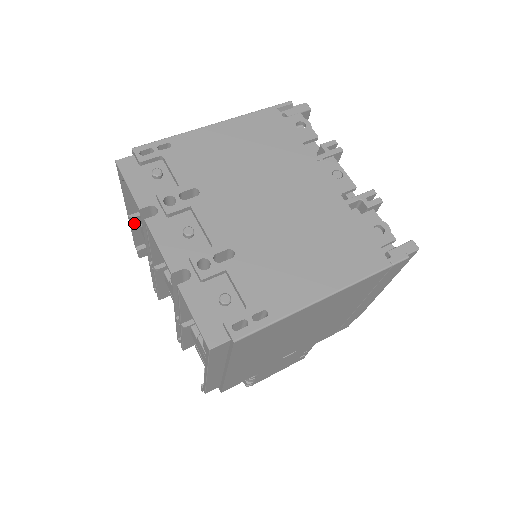
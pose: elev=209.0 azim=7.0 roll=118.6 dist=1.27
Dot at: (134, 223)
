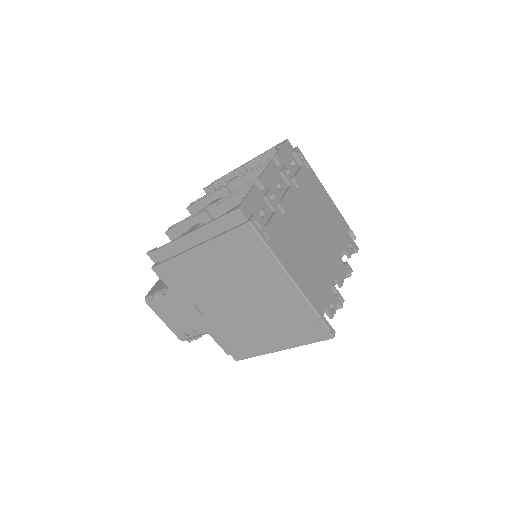
Dot at: (236, 172)
